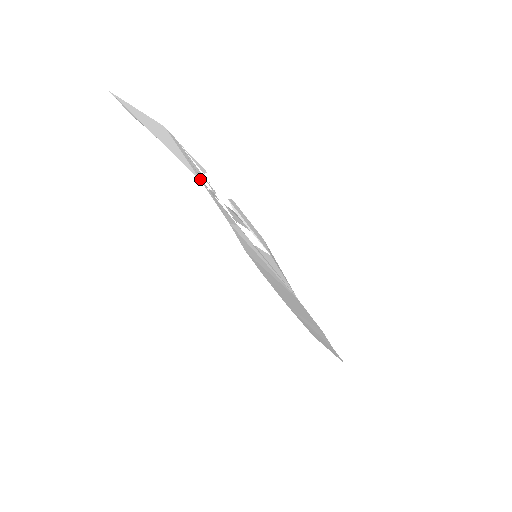
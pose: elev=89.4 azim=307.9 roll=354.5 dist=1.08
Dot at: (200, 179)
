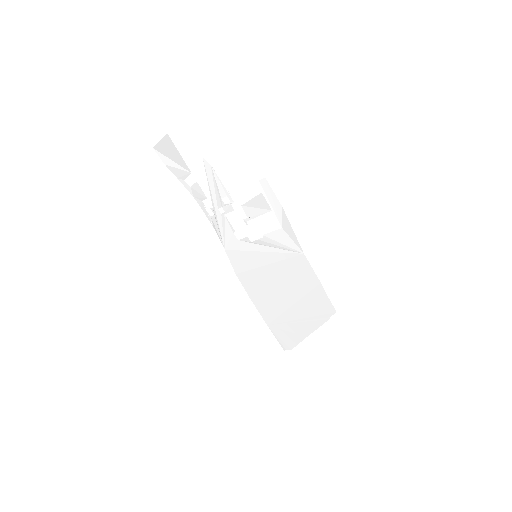
Dot at: (214, 203)
